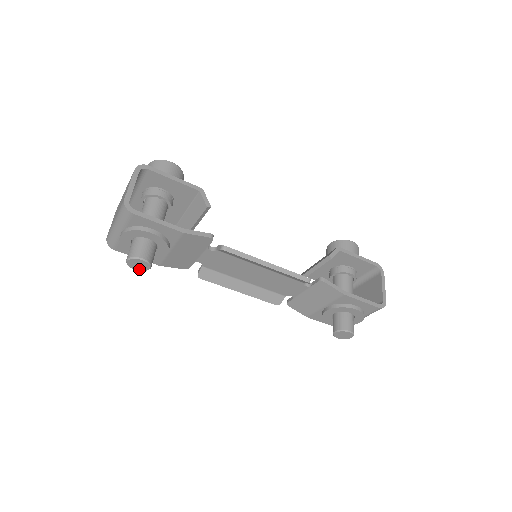
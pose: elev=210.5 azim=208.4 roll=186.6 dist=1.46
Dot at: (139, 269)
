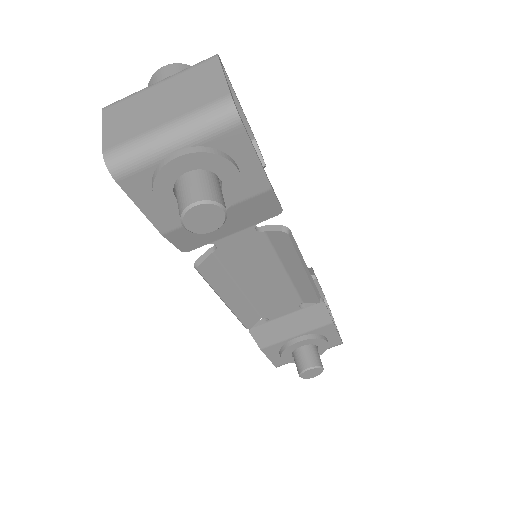
Dot at: (193, 227)
